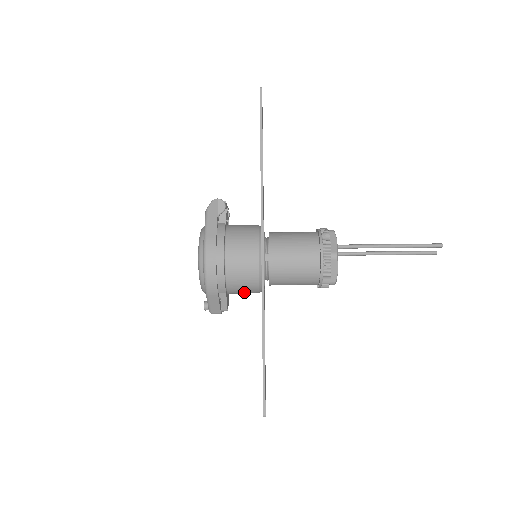
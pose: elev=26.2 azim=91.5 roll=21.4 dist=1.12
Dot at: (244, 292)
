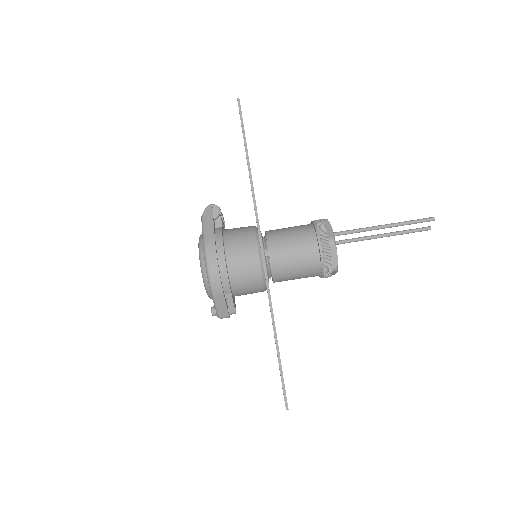
Dot at: (249, 291)
